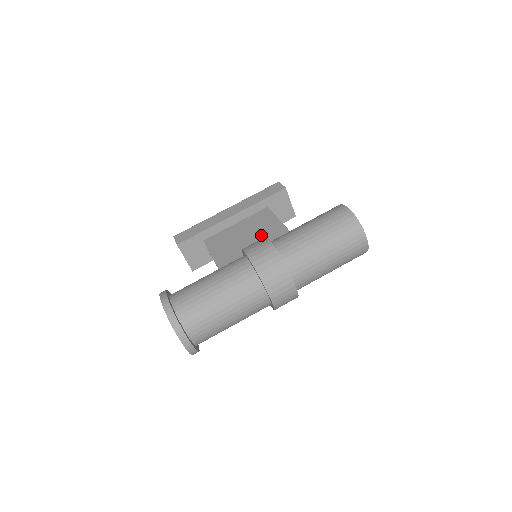
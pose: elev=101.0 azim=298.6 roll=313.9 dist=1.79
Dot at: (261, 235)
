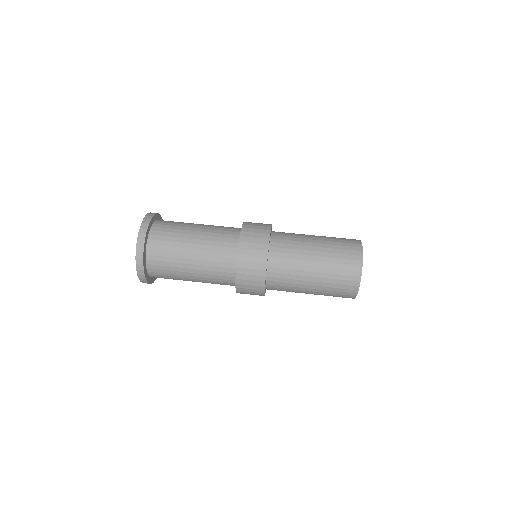
Dot at: occluded
